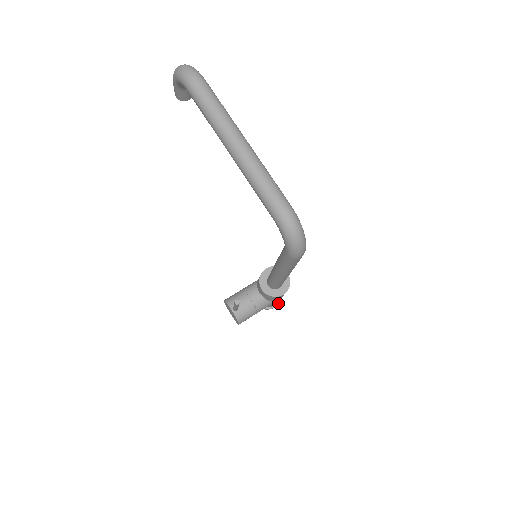
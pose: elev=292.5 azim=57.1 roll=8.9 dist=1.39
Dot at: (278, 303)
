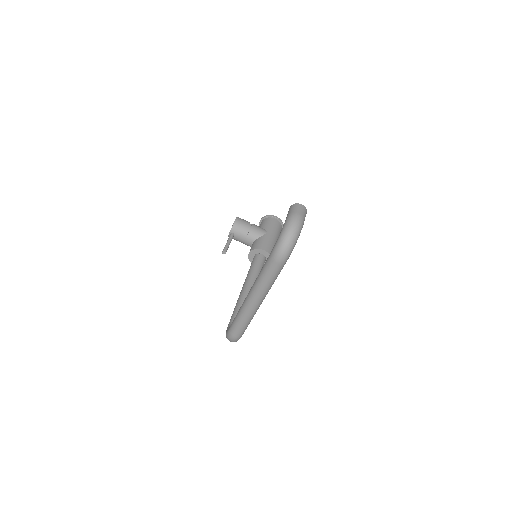
Dot at: occluded
